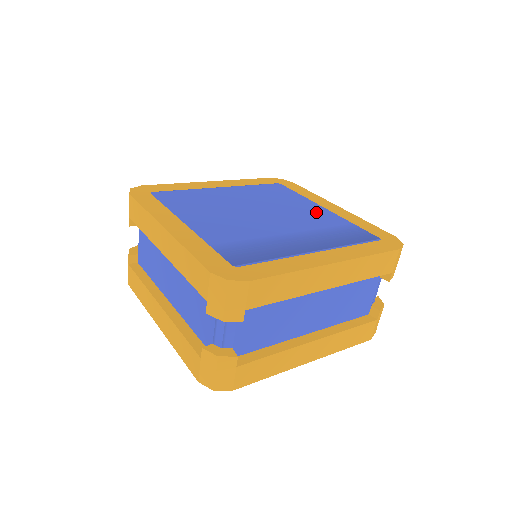
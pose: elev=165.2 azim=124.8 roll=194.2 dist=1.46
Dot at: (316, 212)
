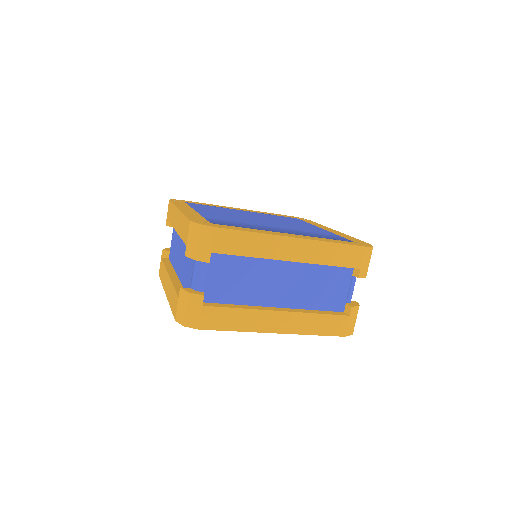
Dot at: (312, 228)
